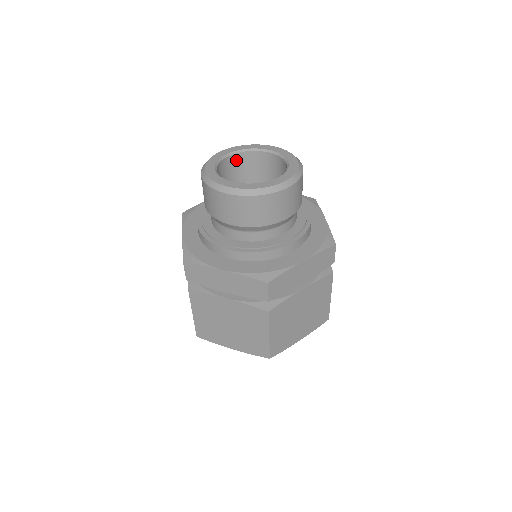
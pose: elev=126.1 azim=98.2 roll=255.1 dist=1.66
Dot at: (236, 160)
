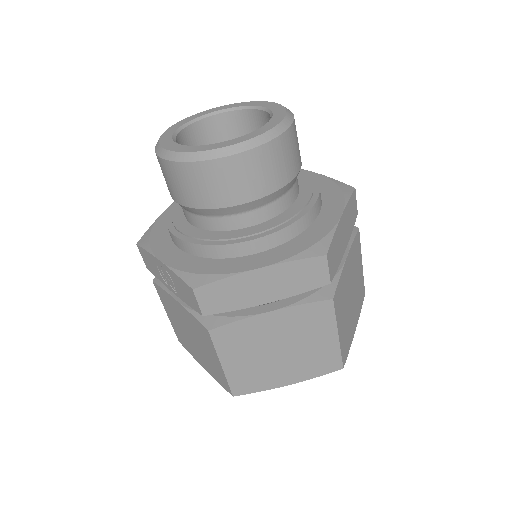
Dot at: (188, 137)
